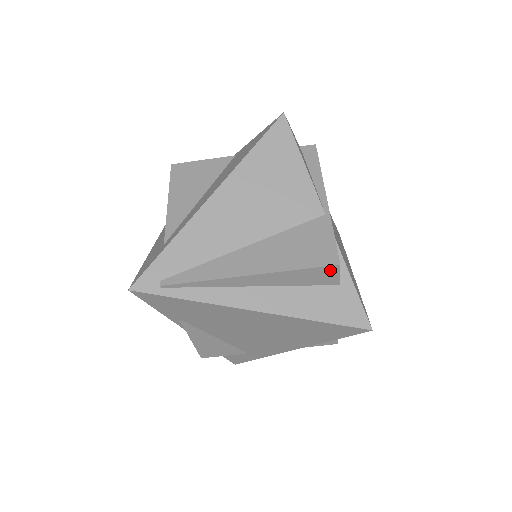
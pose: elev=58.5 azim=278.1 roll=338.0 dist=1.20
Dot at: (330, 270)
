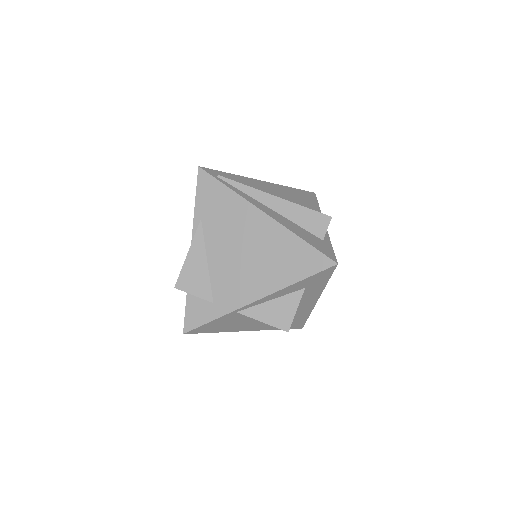
Dot at: (324, 219)
